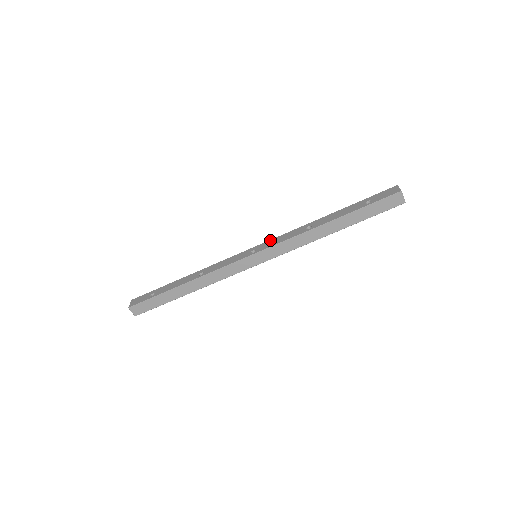
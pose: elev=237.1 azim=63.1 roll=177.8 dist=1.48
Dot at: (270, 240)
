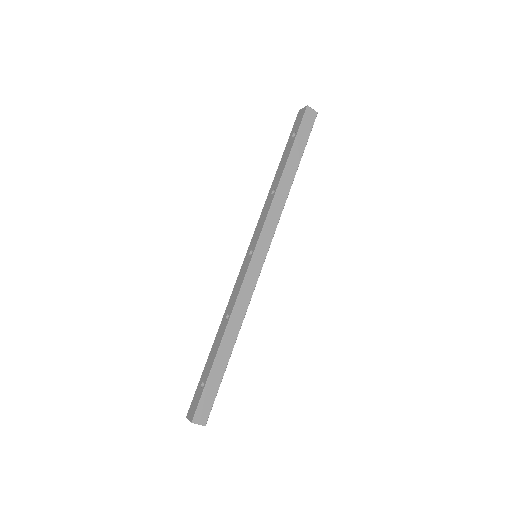
Dot at: occluded
